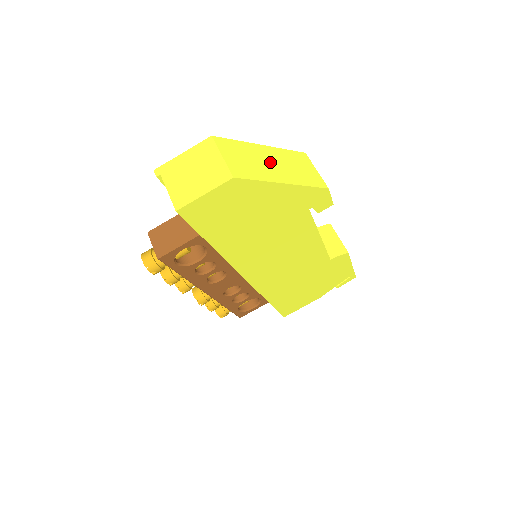
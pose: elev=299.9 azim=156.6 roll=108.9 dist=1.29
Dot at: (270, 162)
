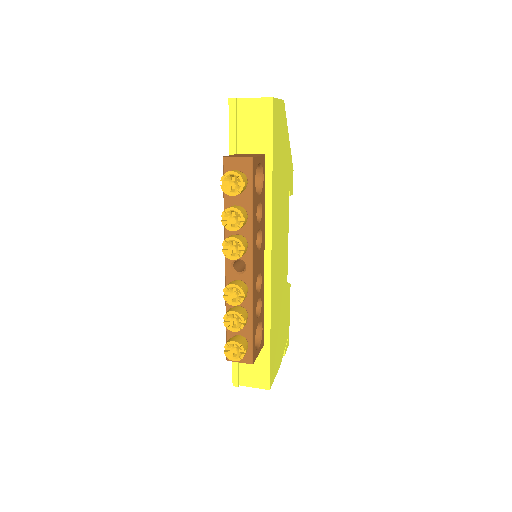
Dot at: occluded
